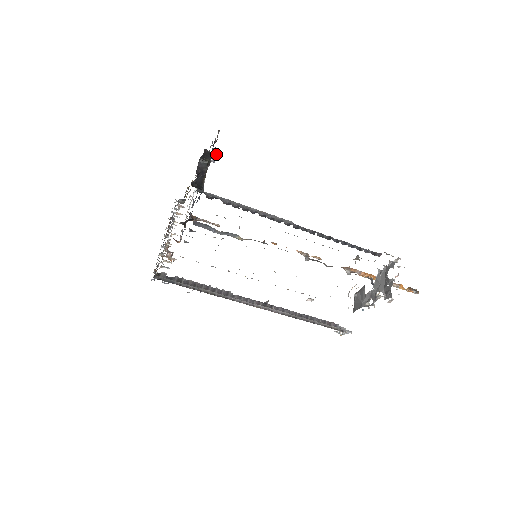
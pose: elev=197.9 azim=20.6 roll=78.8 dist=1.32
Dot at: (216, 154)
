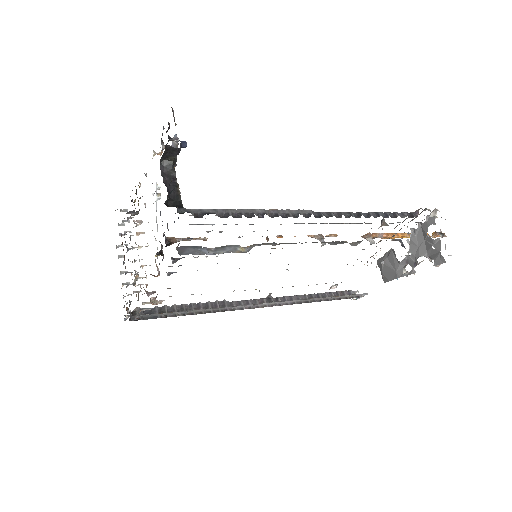
Dot at: (182, 147)
